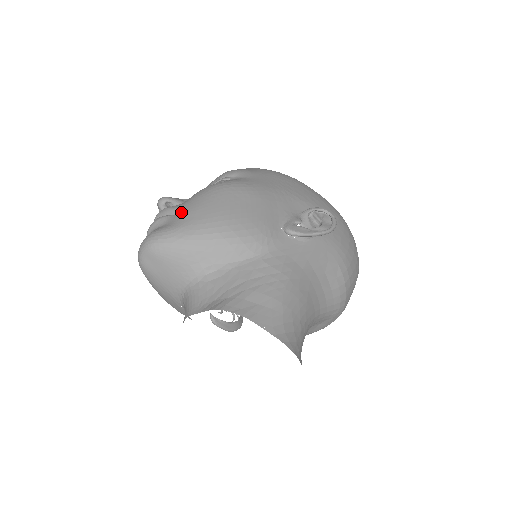
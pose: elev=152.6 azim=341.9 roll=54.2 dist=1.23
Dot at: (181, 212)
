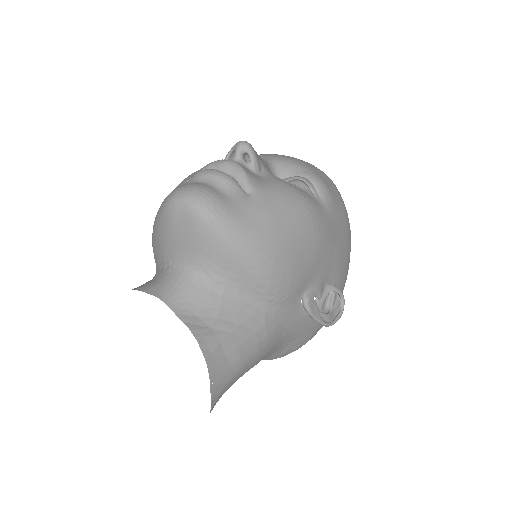
Dot at: (253, 200)
